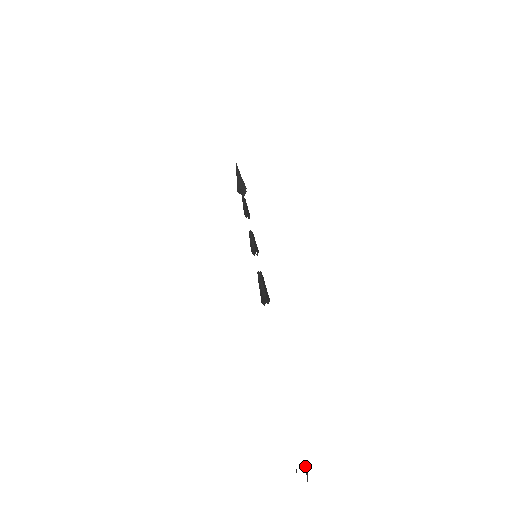
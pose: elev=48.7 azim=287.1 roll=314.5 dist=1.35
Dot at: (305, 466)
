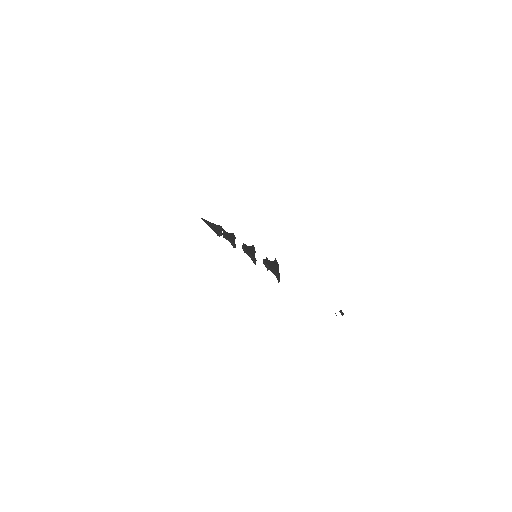
Dot at: (340, 312)
